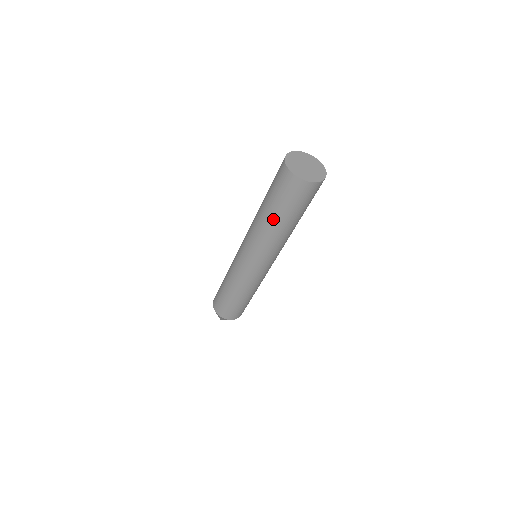
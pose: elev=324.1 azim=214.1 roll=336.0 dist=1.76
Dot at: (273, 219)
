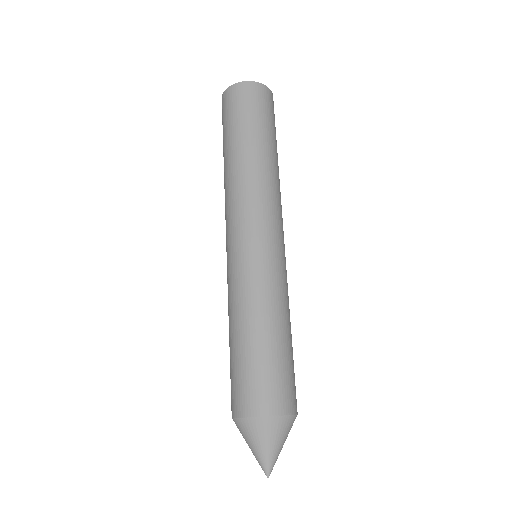
Dot at: (224, 158)
